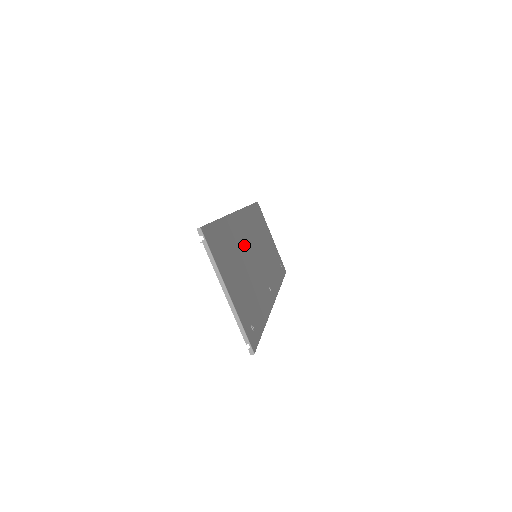
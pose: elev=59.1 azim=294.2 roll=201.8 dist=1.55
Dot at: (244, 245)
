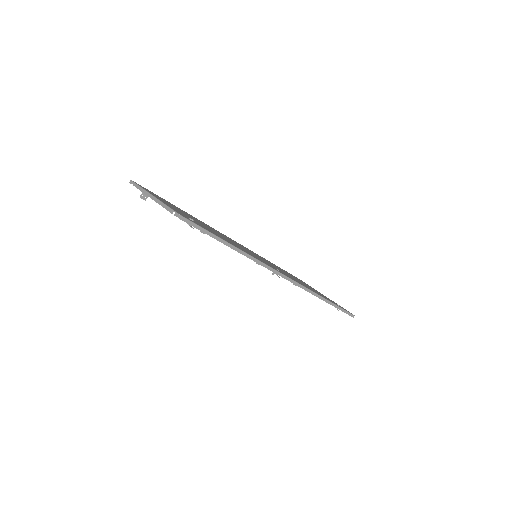
Dot at: occluded
